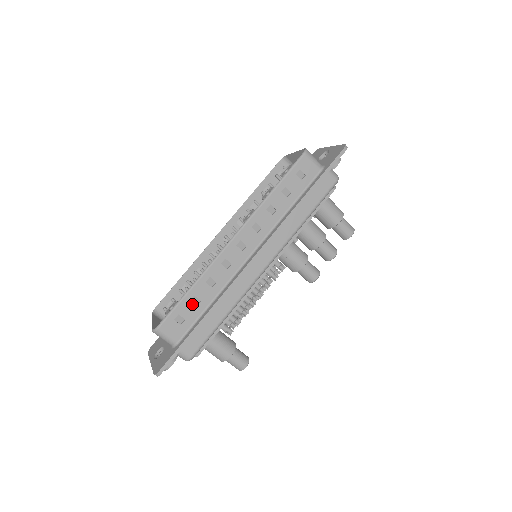
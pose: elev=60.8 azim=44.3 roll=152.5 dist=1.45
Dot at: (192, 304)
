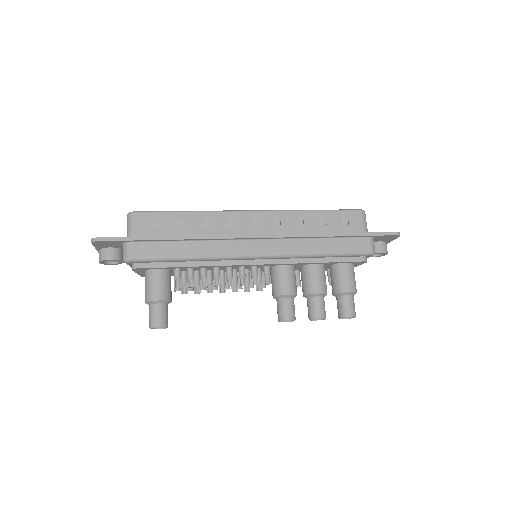
Dot at: (175, 223)
